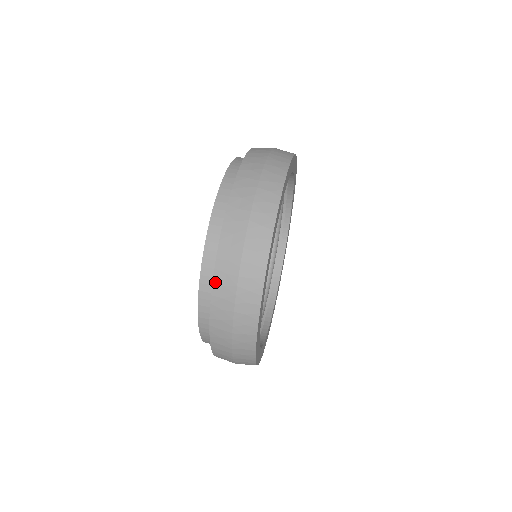
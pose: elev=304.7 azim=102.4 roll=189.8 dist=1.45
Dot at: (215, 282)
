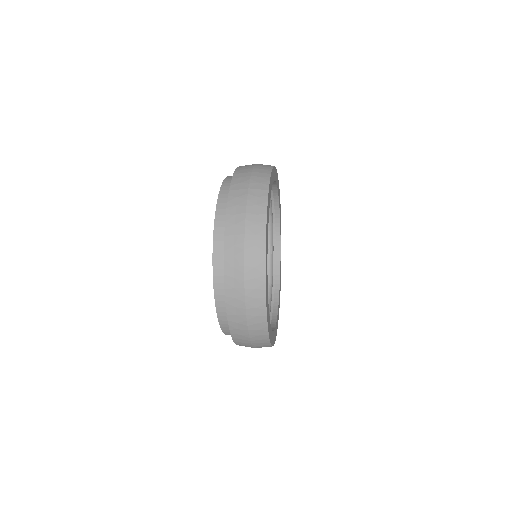
Dot at: occluded
